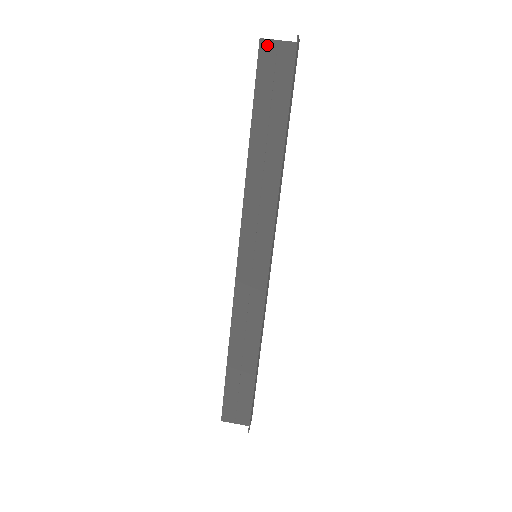
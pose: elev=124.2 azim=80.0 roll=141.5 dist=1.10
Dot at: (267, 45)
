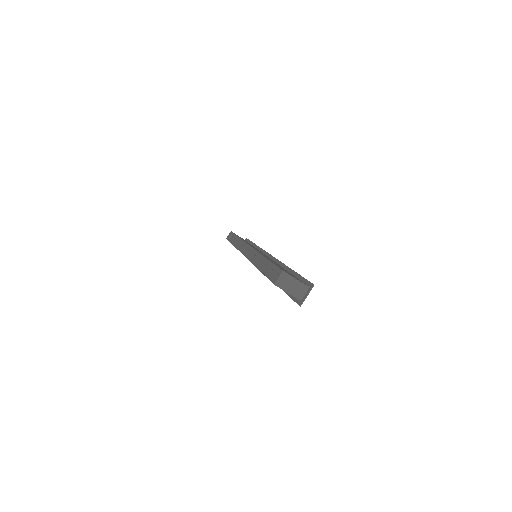
Dot at: (279, 287)
